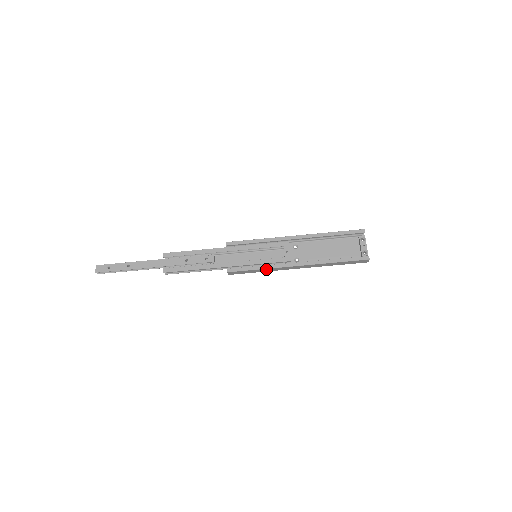
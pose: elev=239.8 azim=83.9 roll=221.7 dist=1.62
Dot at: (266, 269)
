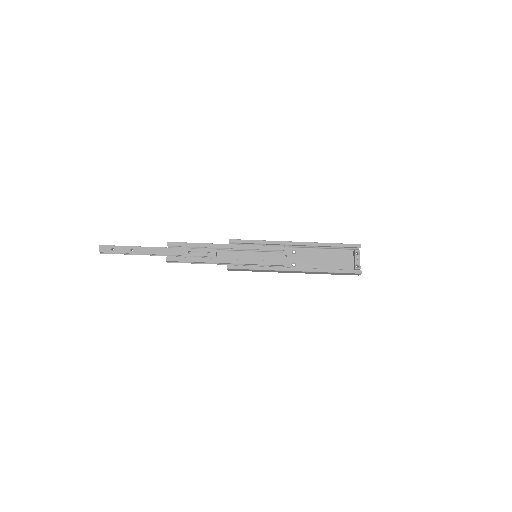
Dot at: (264, 270)
